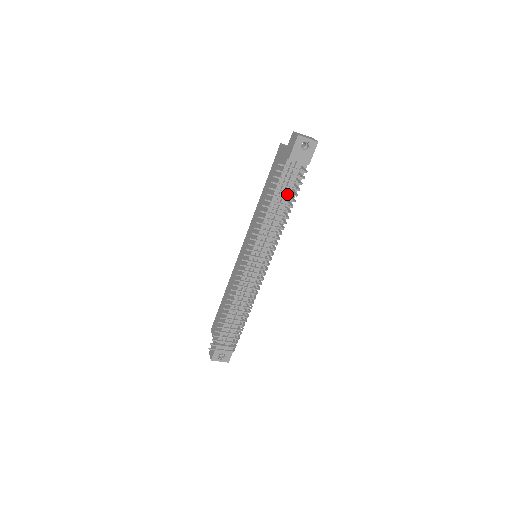
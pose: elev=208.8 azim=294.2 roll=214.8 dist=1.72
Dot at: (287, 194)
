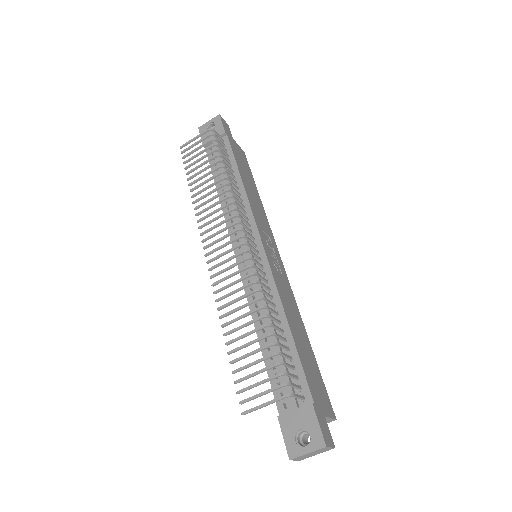
Dot at: occluded
